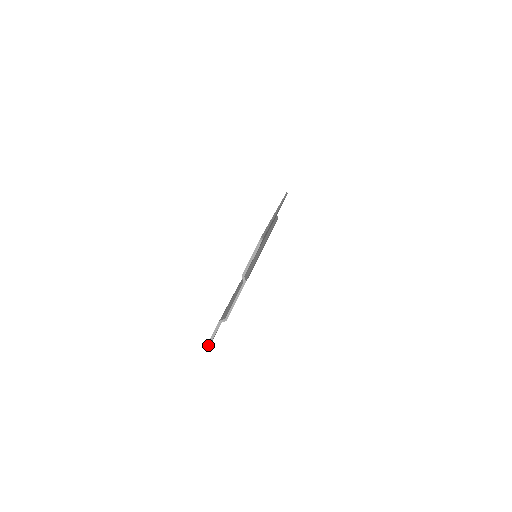
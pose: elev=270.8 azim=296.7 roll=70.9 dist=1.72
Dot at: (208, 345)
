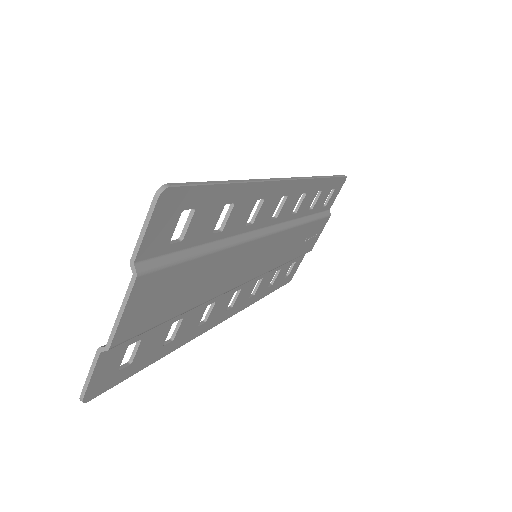
Dot at: (83, 391)
